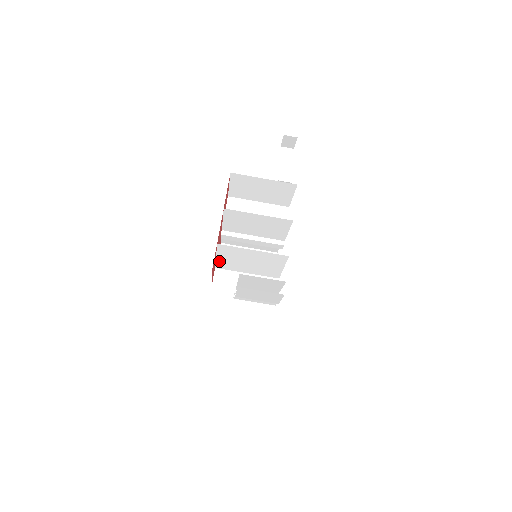
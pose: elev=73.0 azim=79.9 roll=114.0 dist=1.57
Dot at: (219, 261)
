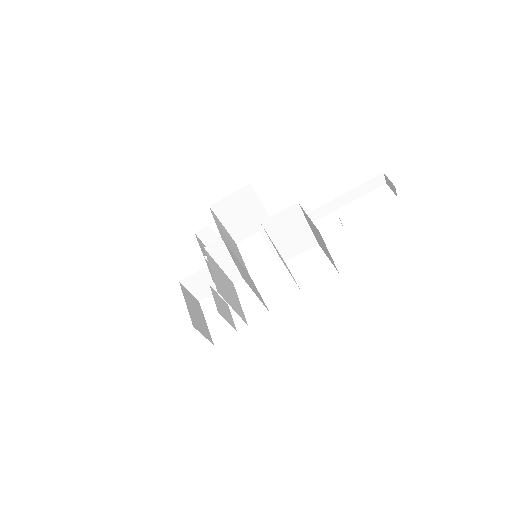
Dot at: occluded
